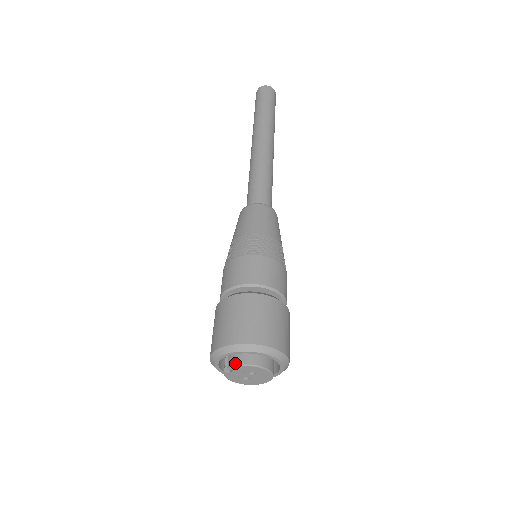
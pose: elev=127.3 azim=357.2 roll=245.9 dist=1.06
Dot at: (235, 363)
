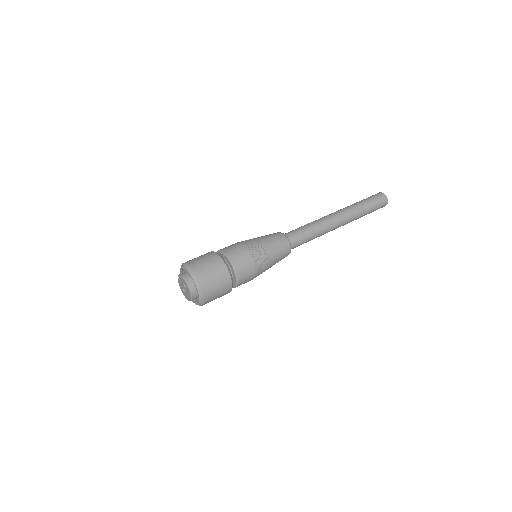
Dot at: (181, 274)
